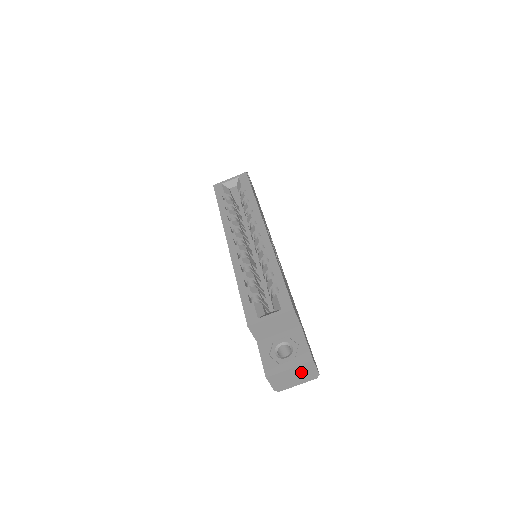
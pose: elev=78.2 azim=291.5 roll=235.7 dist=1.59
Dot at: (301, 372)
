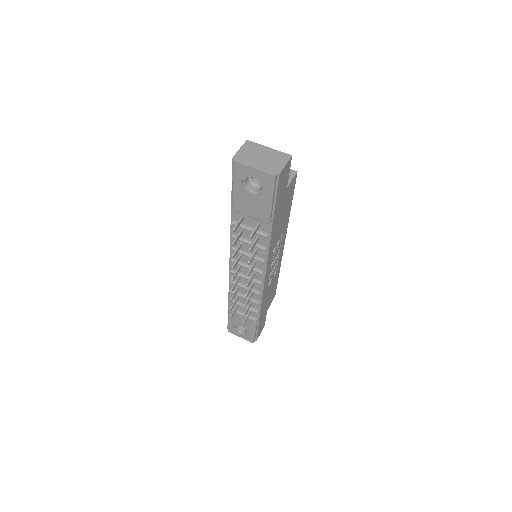
Dot at: (272, 158)
